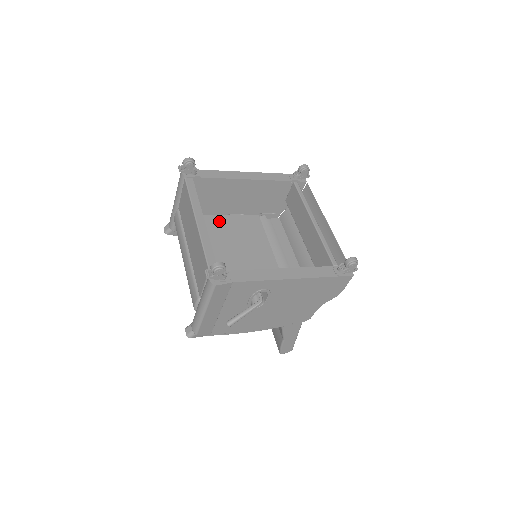
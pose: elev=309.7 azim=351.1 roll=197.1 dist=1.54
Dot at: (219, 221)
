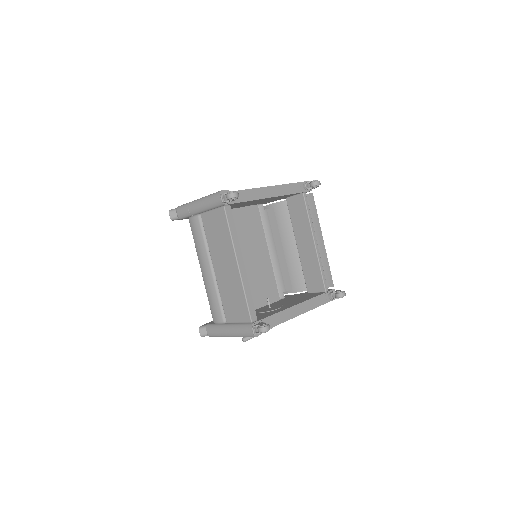
Dot at: occluded
